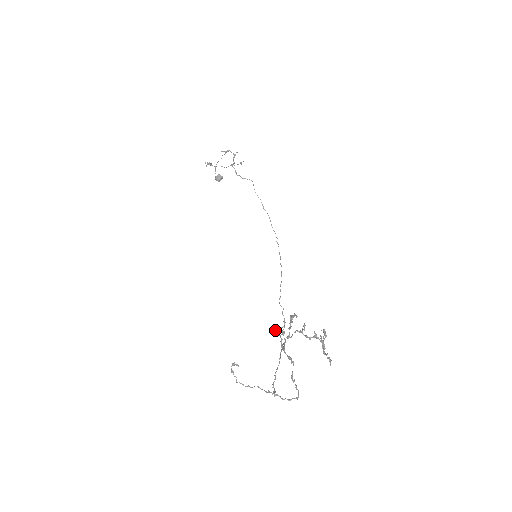
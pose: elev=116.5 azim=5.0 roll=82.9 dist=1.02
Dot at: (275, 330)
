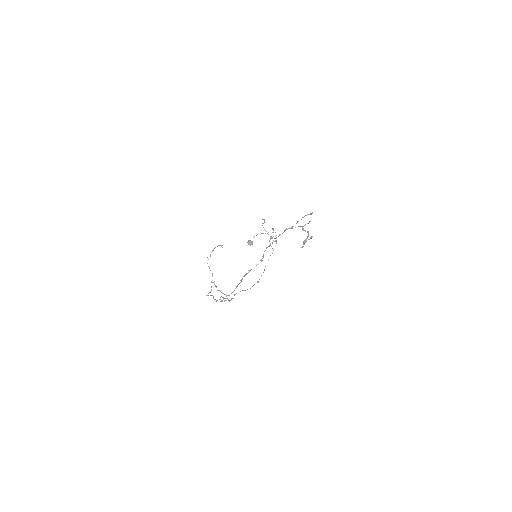
Dot at: occluded
